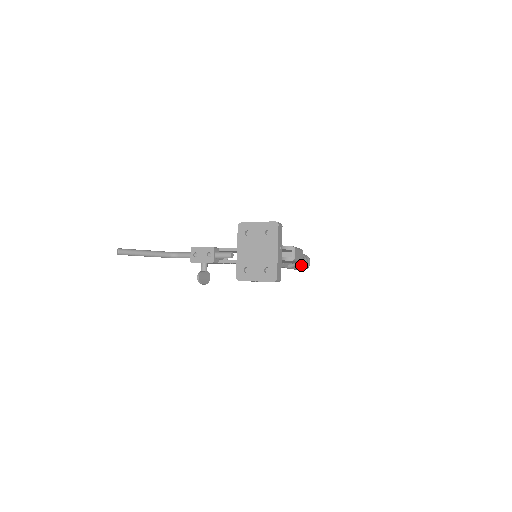
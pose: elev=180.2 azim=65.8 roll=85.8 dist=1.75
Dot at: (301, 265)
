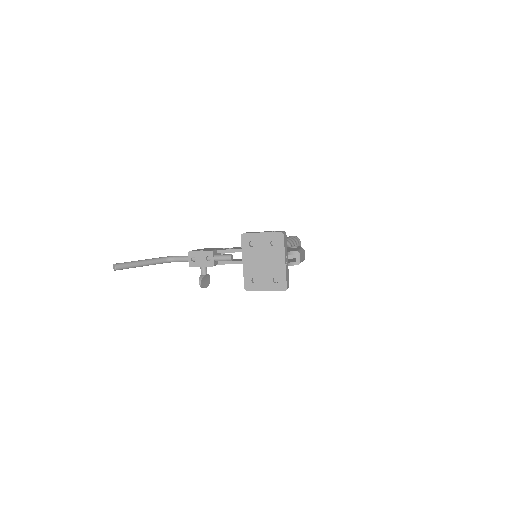
Dot at: occluded
